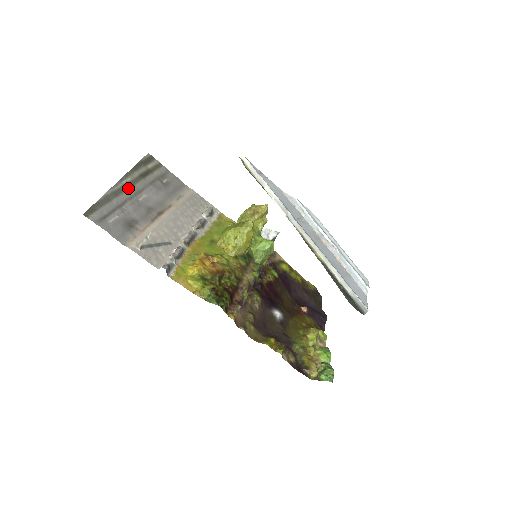
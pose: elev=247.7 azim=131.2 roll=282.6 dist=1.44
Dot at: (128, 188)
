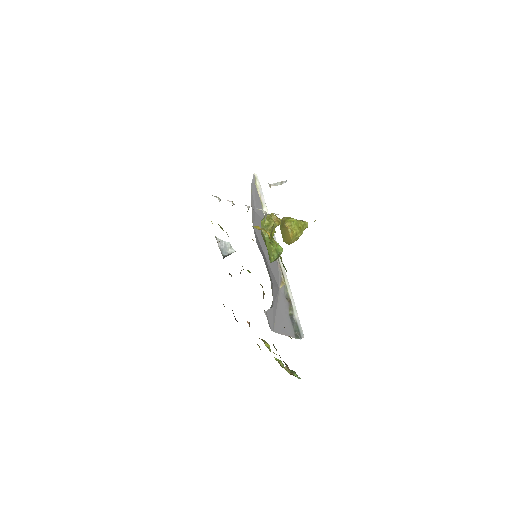
Dot at: occluded
